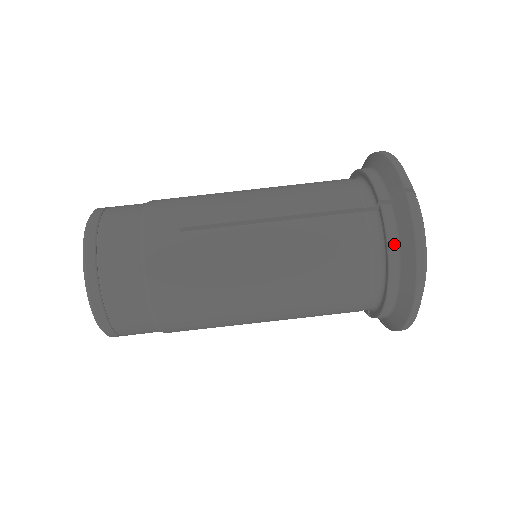
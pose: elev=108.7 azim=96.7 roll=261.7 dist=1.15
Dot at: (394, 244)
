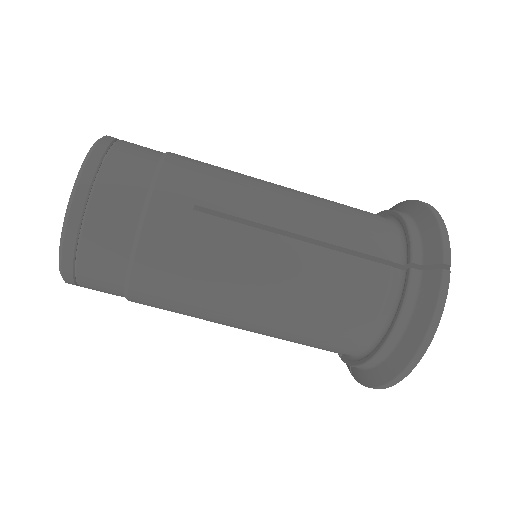
Dot at: (407, 314)
